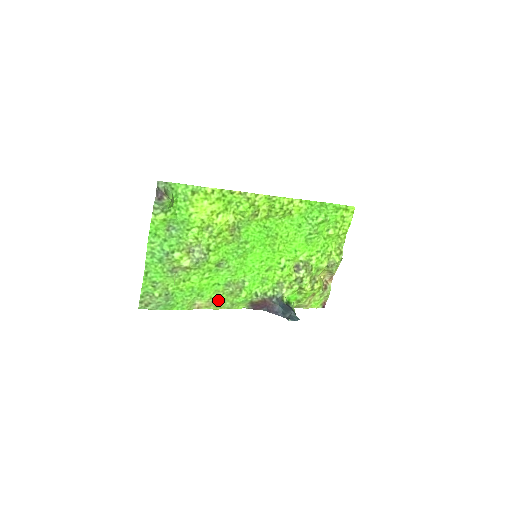
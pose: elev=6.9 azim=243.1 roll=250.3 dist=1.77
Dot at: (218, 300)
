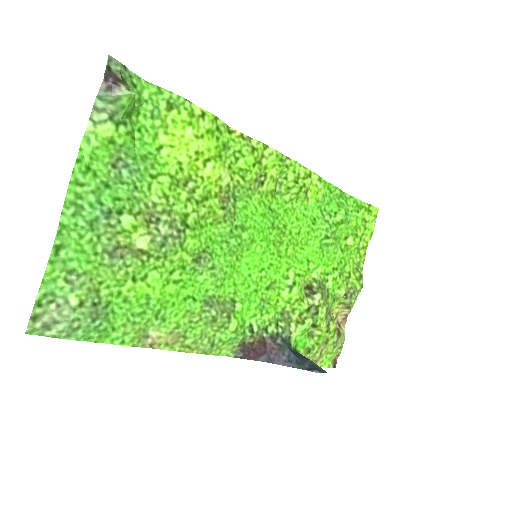
Dot at: (189, 332)
